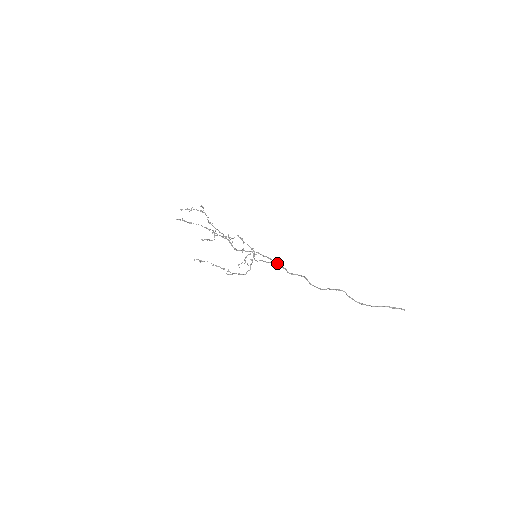
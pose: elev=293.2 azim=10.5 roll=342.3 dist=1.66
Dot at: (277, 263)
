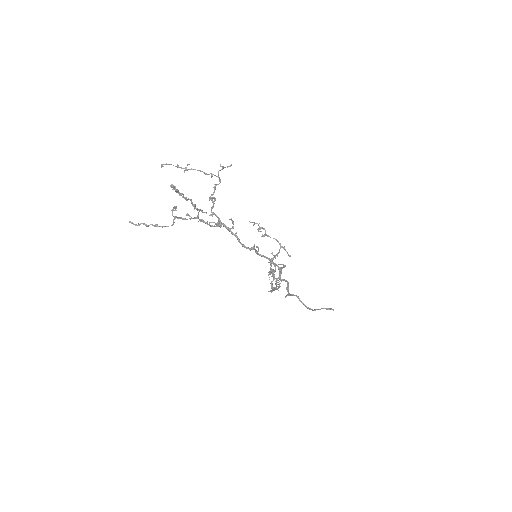
Dot at: (278, 266)
